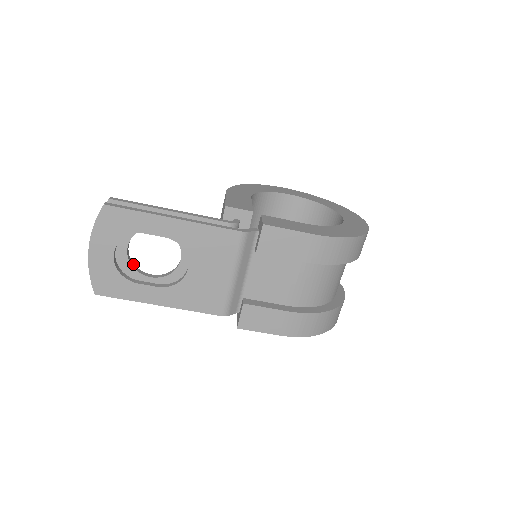
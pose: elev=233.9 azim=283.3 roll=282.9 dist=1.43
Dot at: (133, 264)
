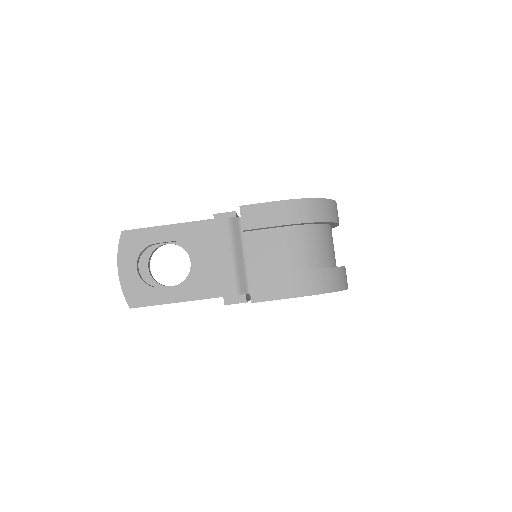
Dot at: (156, 281)
